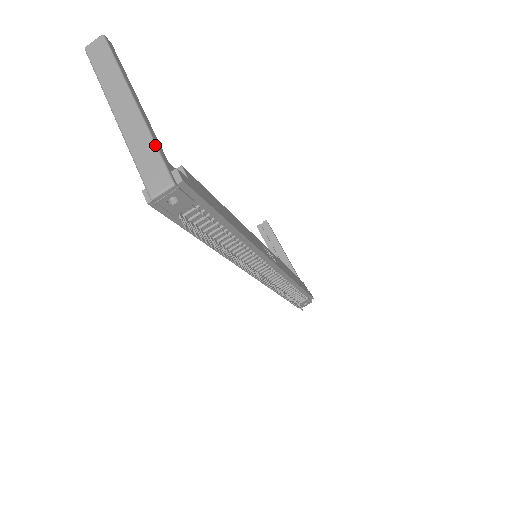
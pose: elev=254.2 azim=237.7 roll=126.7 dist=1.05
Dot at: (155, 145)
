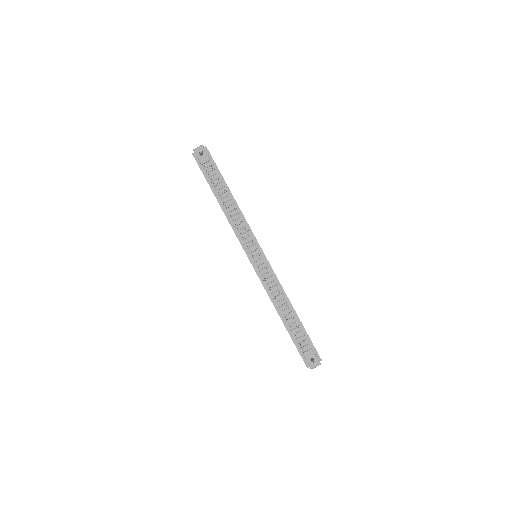
Dot at: occluded
